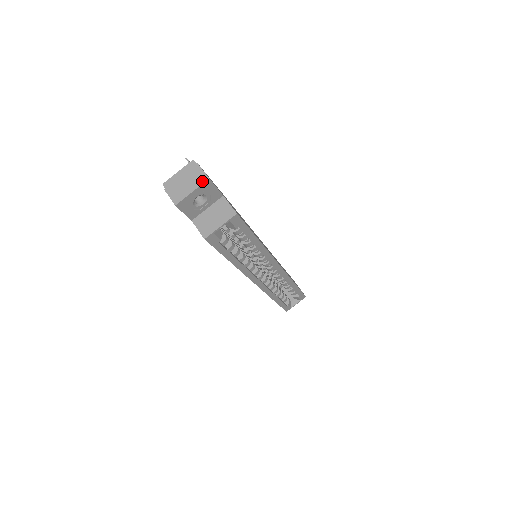
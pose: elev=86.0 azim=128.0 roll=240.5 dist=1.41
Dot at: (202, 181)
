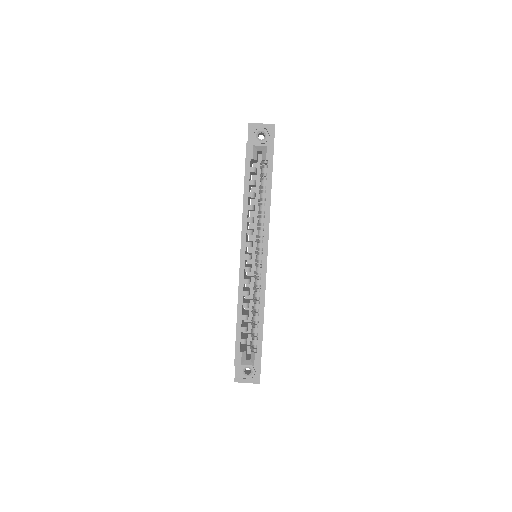
Dot at: (271, 124)
